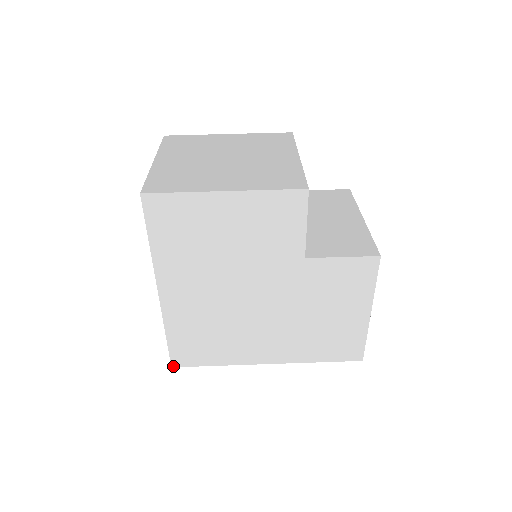
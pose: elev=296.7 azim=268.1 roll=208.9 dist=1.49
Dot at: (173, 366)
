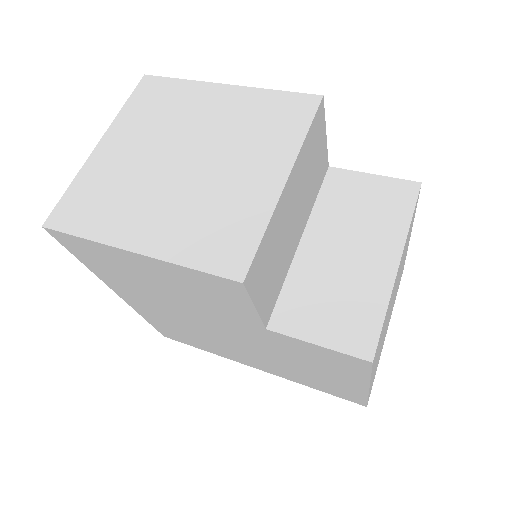
Dot at: (165, 336)
